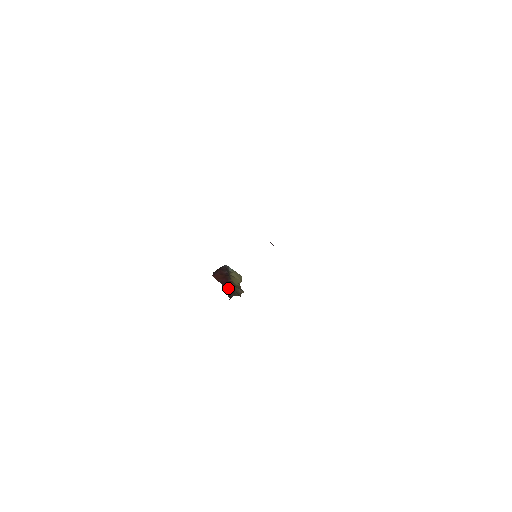
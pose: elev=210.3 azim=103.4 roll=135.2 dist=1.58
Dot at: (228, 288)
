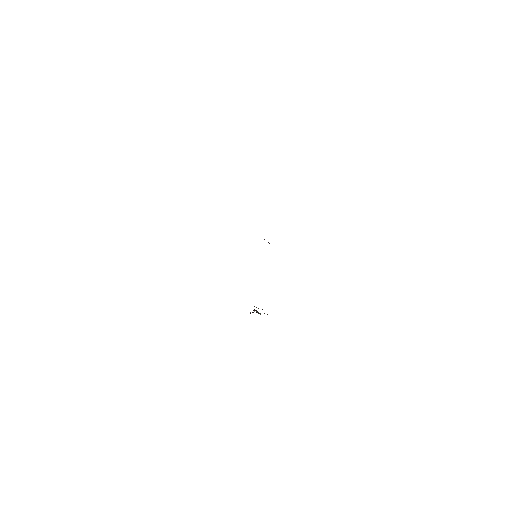
Dot at: occluded
